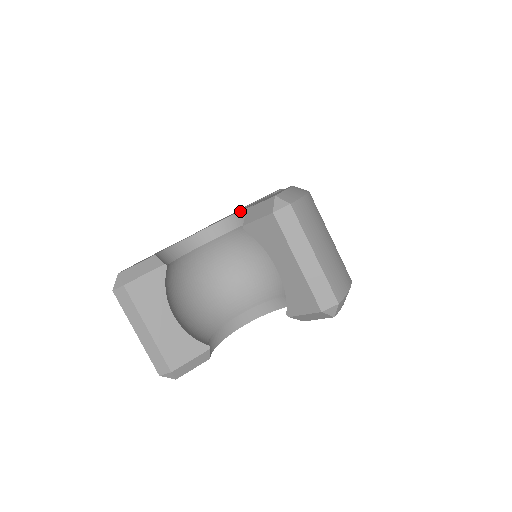
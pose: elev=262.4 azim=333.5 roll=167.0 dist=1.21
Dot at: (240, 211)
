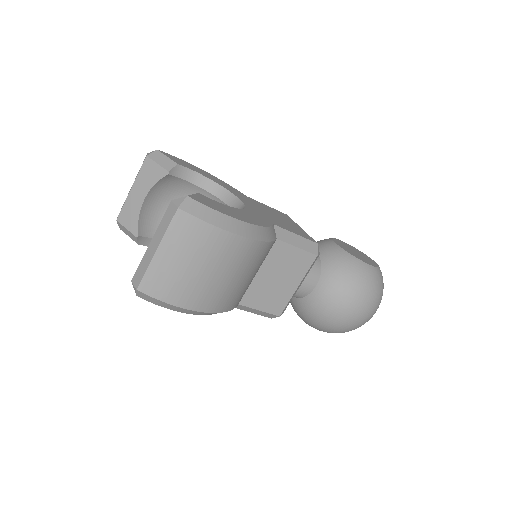
Dot at: (245, 207)
